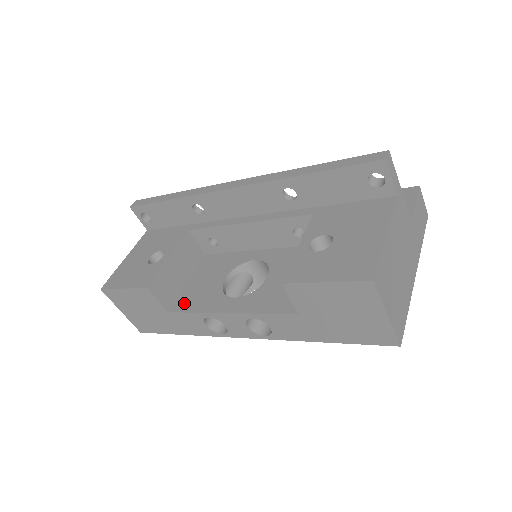
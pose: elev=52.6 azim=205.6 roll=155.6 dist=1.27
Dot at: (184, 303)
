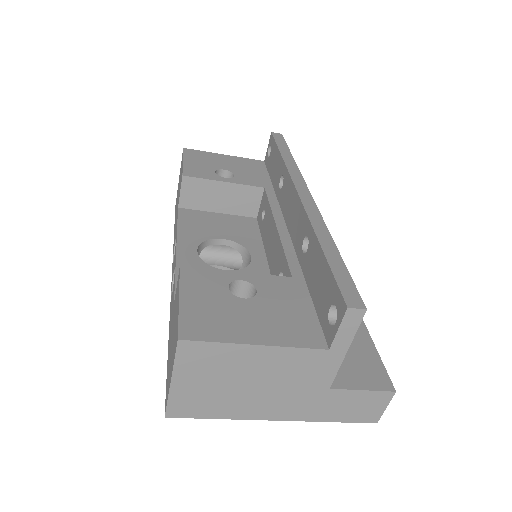
Dot at: (190, 216)
